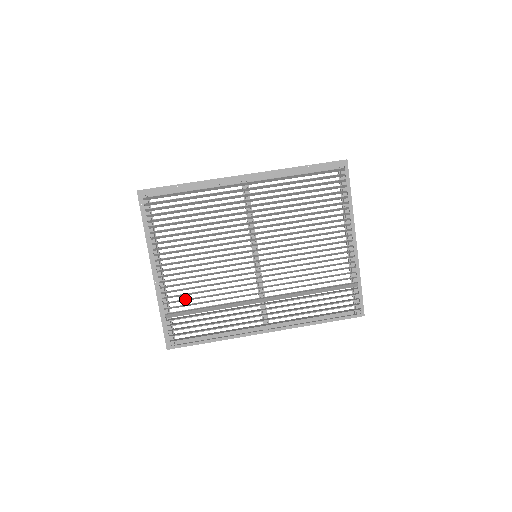
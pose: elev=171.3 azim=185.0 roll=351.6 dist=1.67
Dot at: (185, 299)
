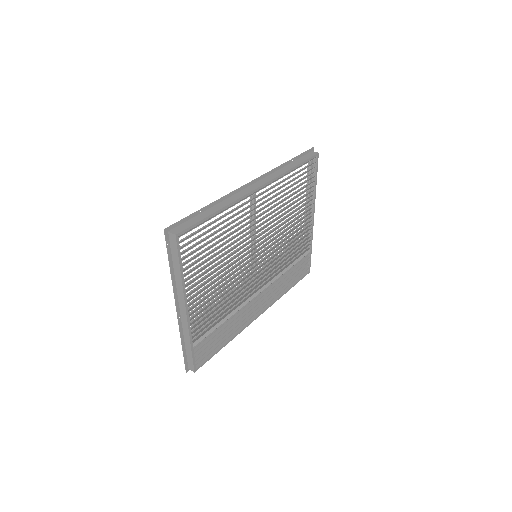
Dot at: occluded
